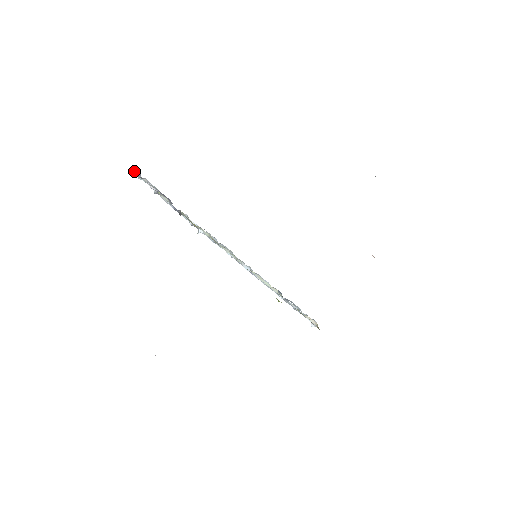
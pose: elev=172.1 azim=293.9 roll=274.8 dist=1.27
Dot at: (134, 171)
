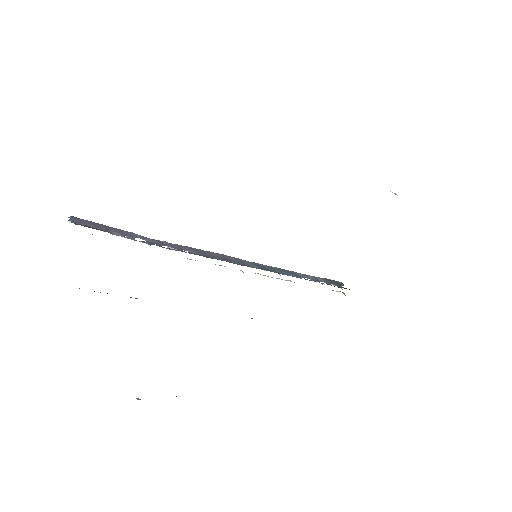
Dot at: occluded
